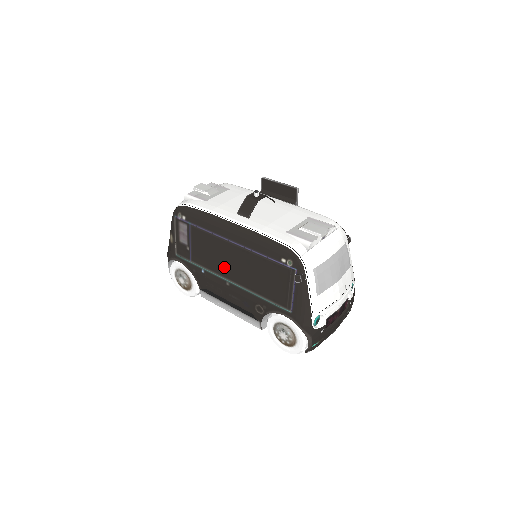
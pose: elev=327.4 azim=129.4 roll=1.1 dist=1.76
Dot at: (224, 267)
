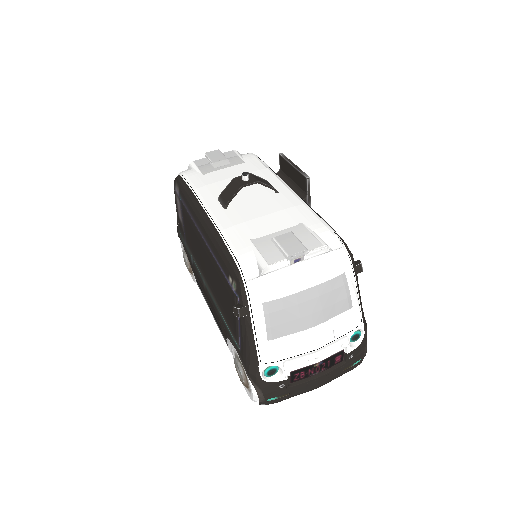
Dot at: (201, 263)
